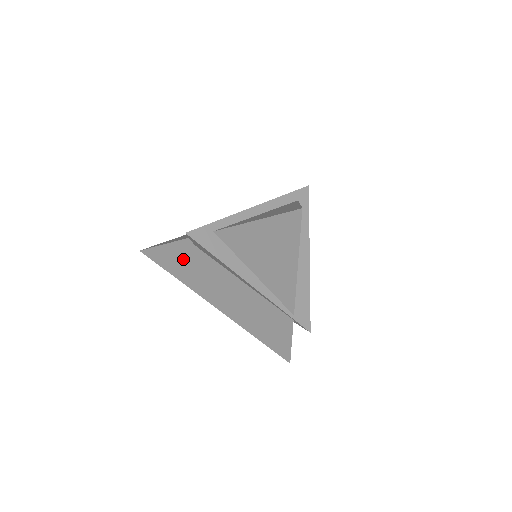
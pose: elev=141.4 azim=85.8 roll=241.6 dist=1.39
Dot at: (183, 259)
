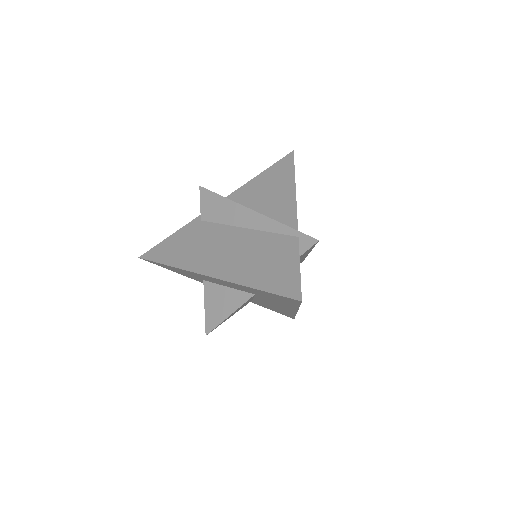
Dot at: (184, 240)
